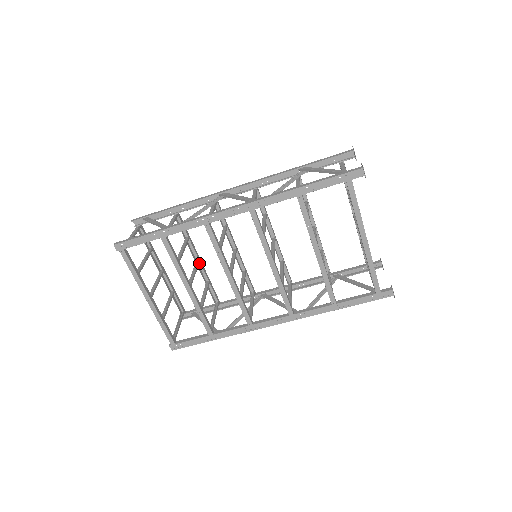
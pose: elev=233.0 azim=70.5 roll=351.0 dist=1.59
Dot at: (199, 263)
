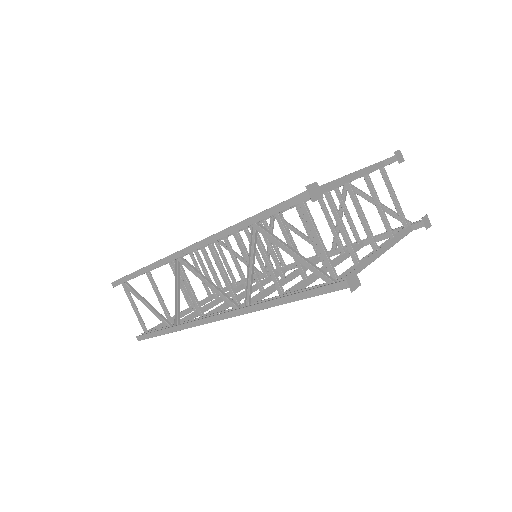
Dot at: occluded
